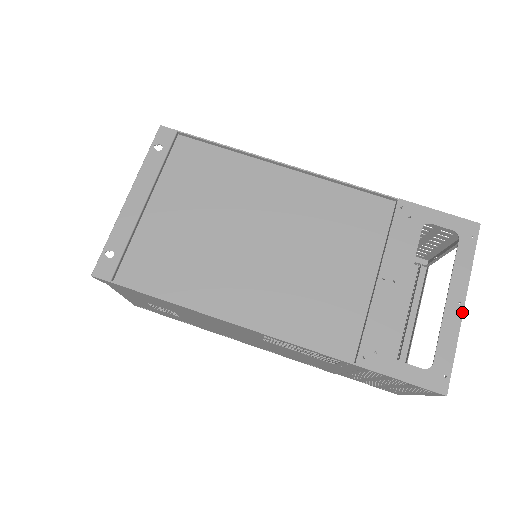
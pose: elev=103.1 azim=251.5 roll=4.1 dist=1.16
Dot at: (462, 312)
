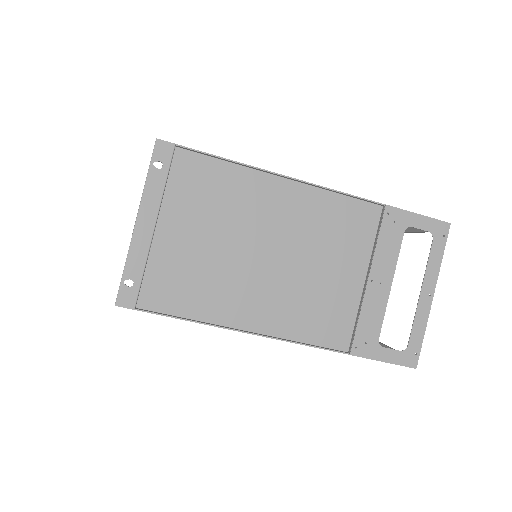
Dot at: (431, 302)
